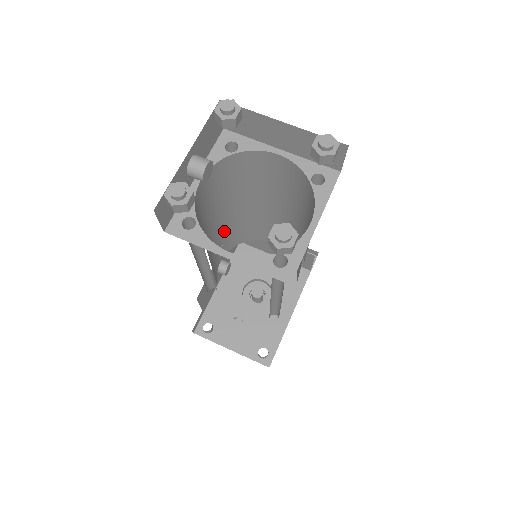
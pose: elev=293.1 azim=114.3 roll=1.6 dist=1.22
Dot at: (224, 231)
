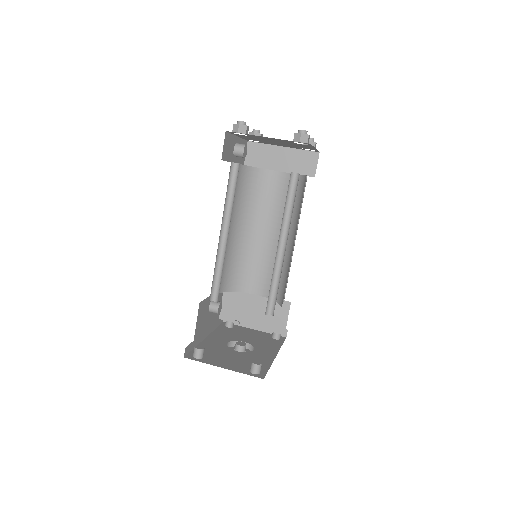
Dot at: (227, 254)
